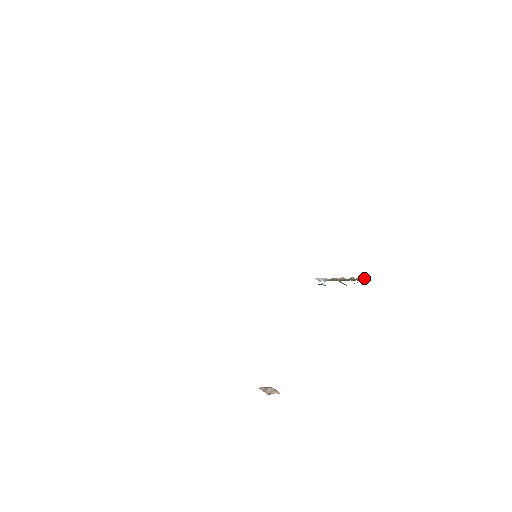
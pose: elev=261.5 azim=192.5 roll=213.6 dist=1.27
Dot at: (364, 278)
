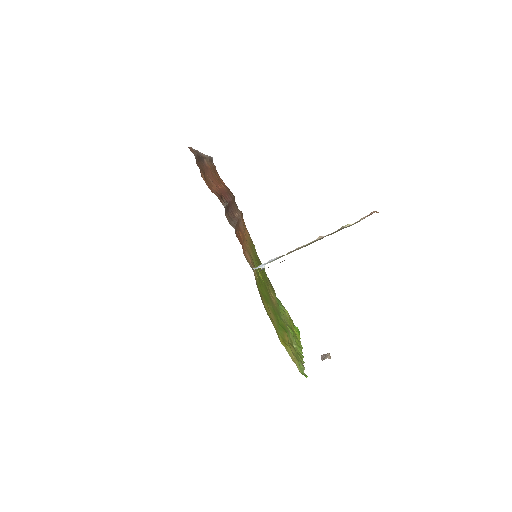
Dot at: (370, 214)
